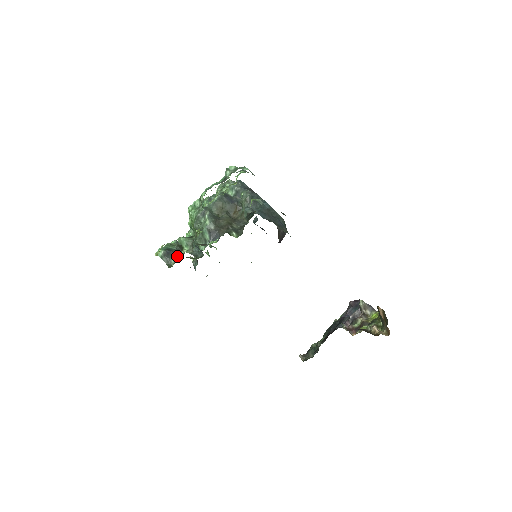
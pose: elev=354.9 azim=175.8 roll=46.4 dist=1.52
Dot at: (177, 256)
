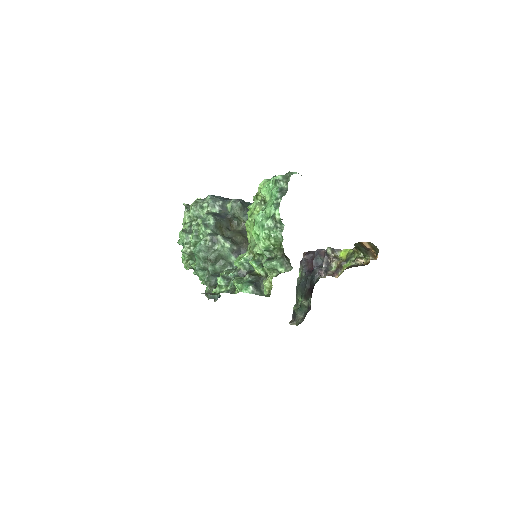
Dot at: occluded
